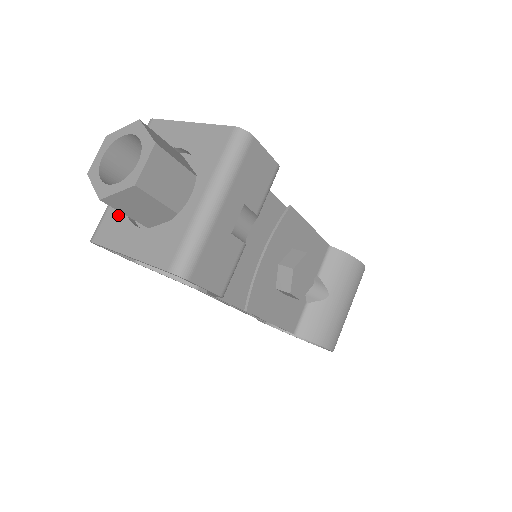
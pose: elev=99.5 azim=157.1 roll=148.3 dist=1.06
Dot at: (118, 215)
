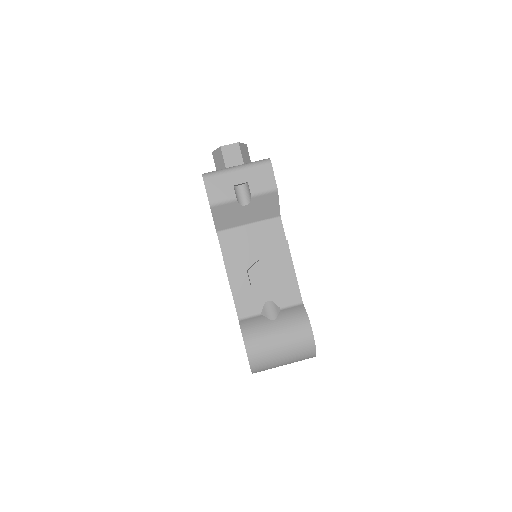
Dot at: occluded
